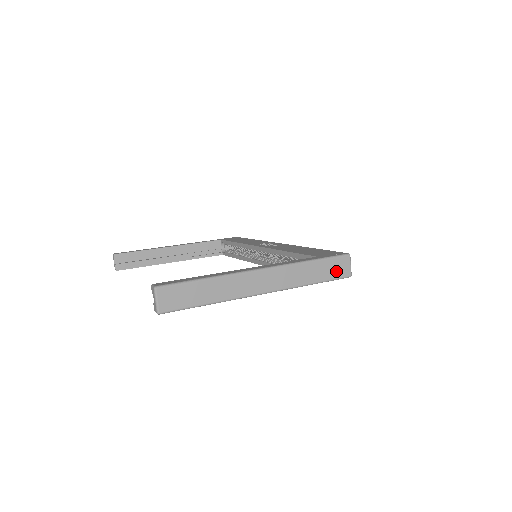
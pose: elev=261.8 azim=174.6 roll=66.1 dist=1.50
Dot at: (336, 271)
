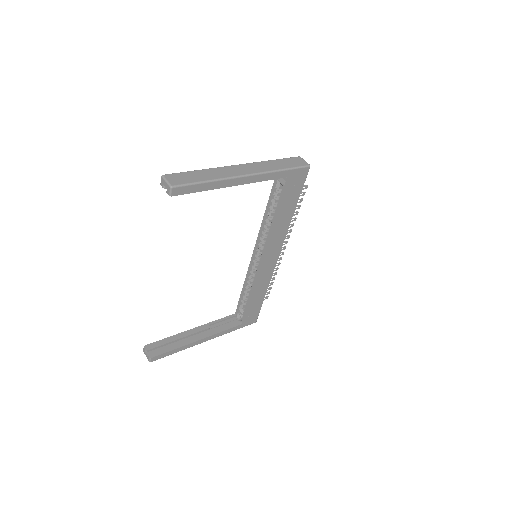
Dot at: (296, 163)
